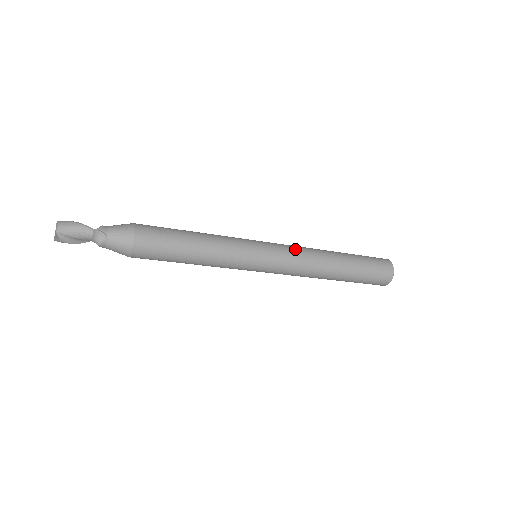
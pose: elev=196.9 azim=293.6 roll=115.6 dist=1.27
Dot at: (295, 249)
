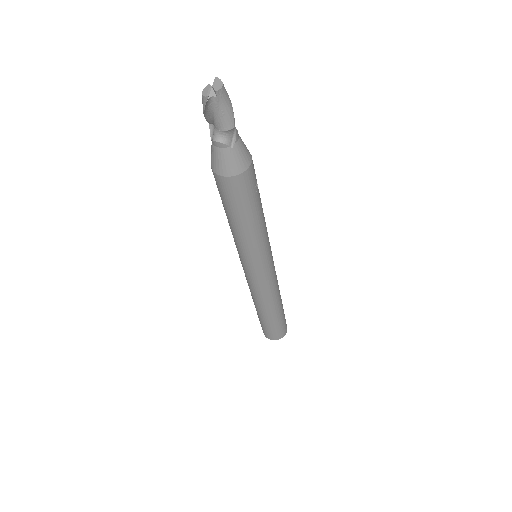
Dot at: occluded
